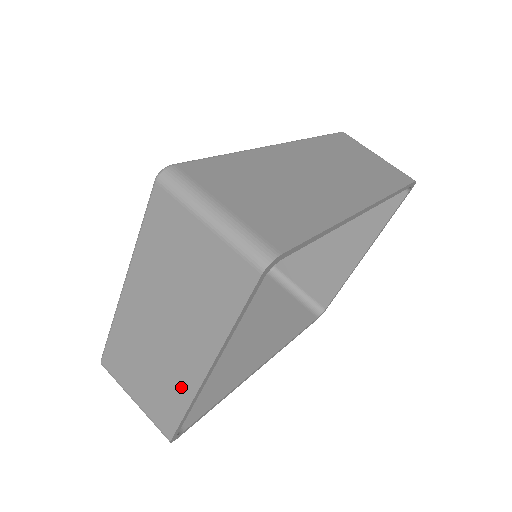
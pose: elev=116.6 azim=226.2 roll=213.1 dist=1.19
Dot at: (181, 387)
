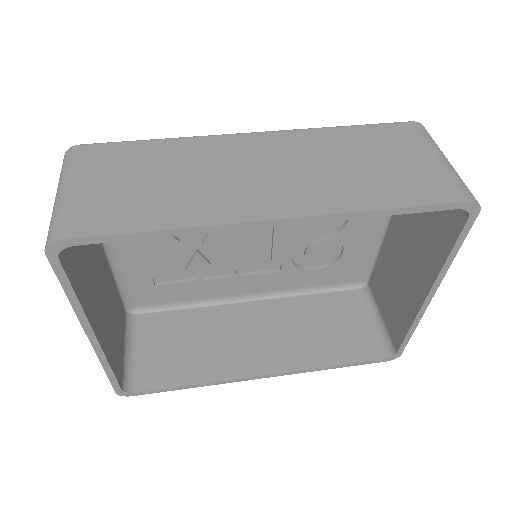
Dot at: occluded
